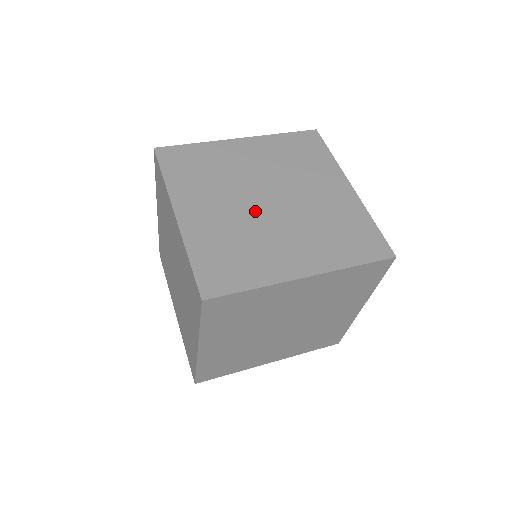
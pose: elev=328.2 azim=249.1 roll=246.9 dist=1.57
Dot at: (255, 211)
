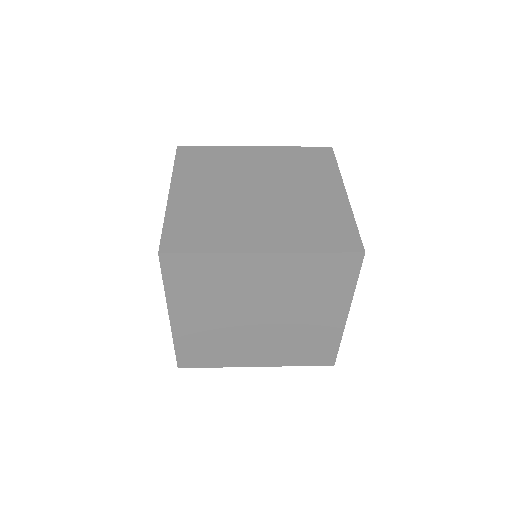
Dot at: (241, 198)
